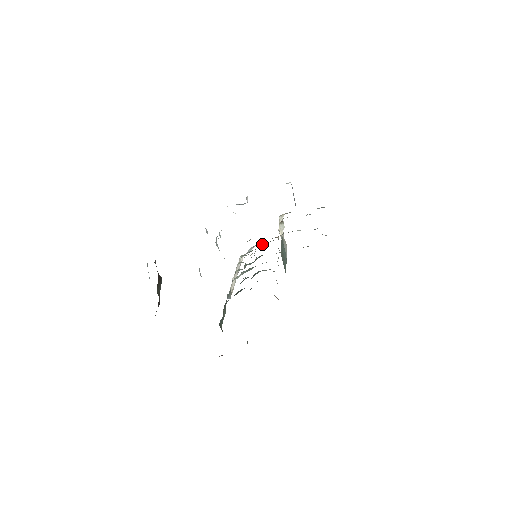
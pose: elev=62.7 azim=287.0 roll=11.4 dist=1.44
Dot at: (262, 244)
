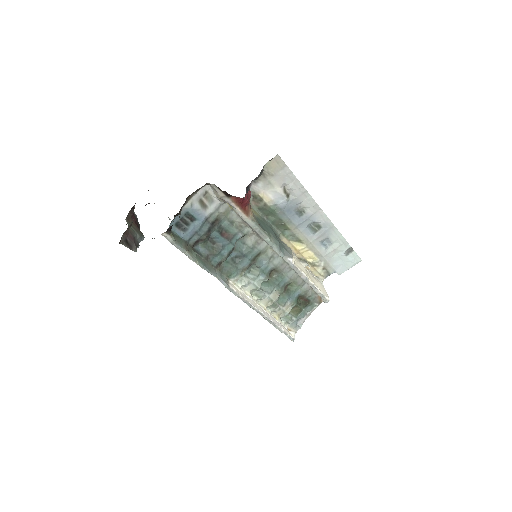
Dot at: (302, 304)
